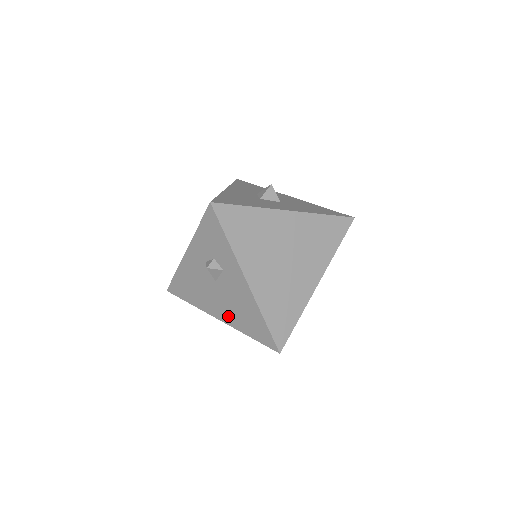
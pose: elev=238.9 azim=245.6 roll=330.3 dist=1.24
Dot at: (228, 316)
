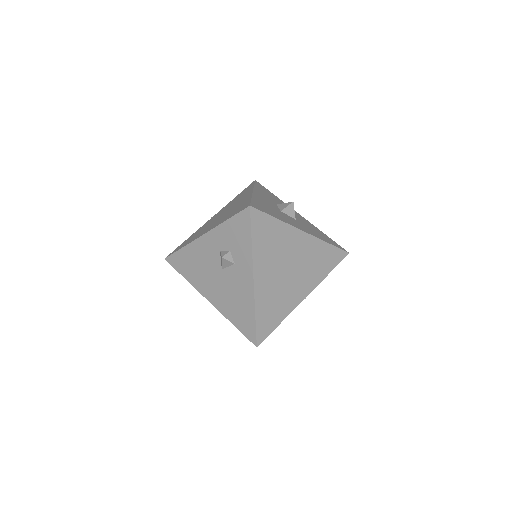
Dot at: (220, 301)
